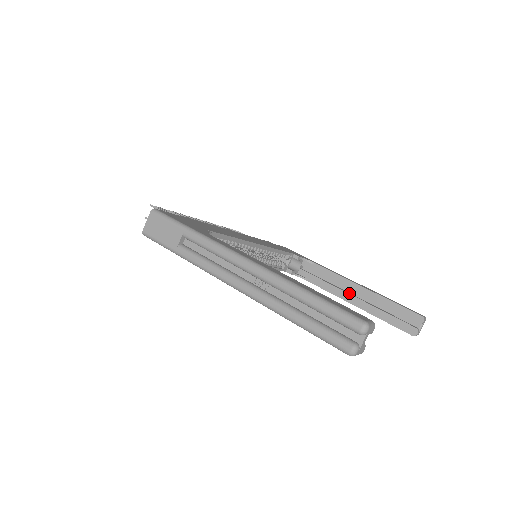
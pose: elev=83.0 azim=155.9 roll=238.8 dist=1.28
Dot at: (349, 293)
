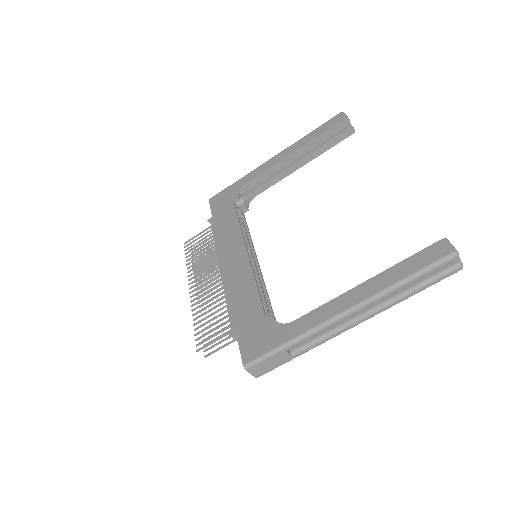
Dot at: (288, 166)
